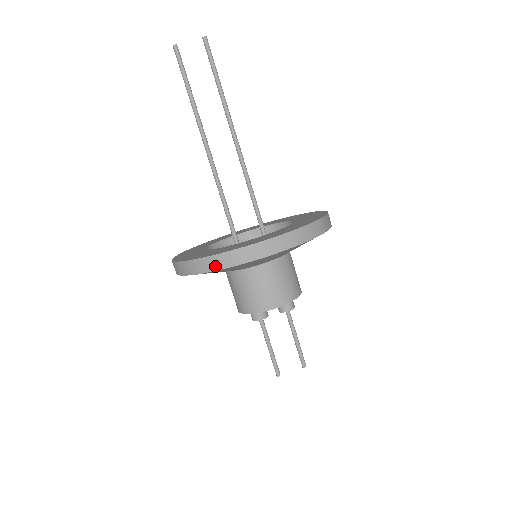
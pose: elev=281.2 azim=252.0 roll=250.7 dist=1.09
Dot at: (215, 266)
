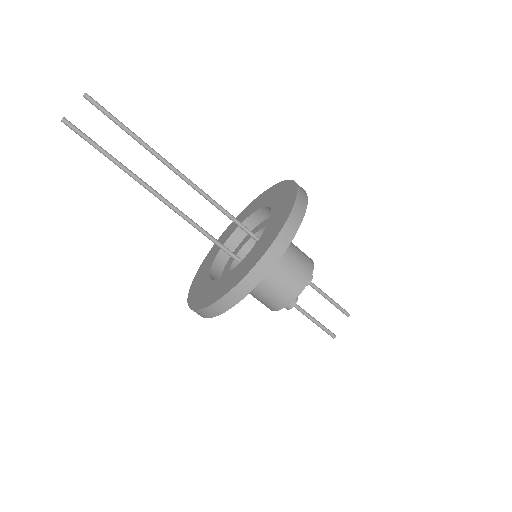
Dot at: (248, 288)
